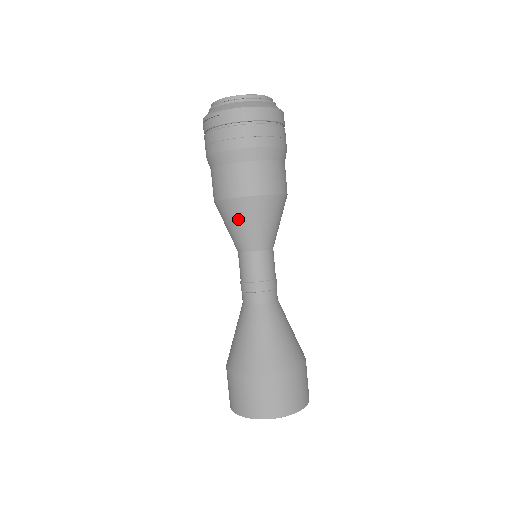
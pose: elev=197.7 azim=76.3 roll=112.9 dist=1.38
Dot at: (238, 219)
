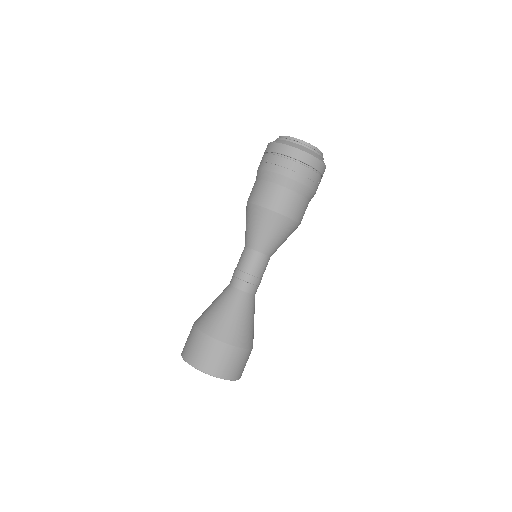
Dot at: (246, 219)
